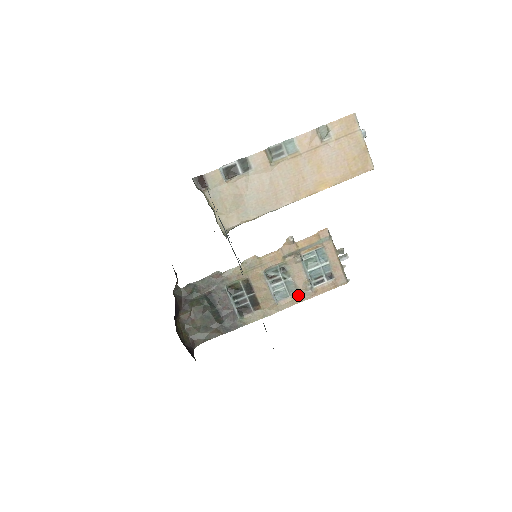
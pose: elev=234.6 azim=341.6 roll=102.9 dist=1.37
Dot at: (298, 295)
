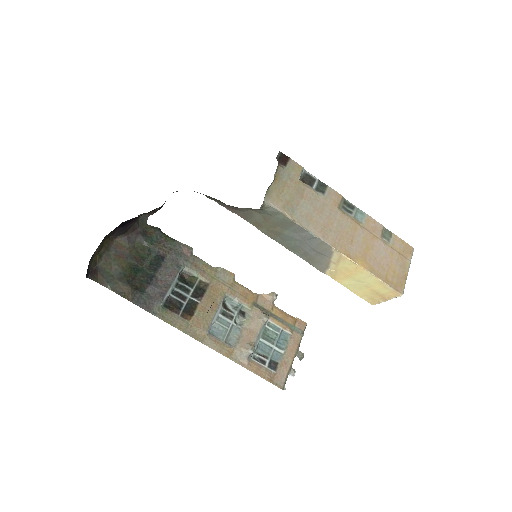
Dot at: (232, 349)
